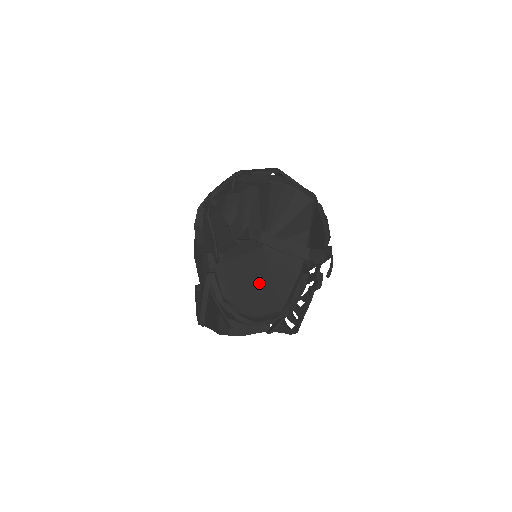
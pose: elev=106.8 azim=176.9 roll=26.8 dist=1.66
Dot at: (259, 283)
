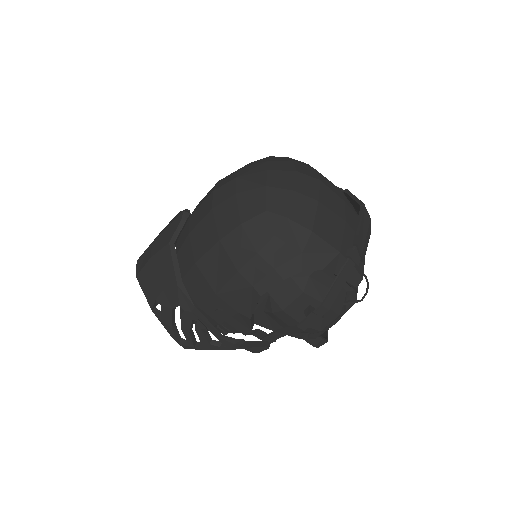
Dot at: occluded
